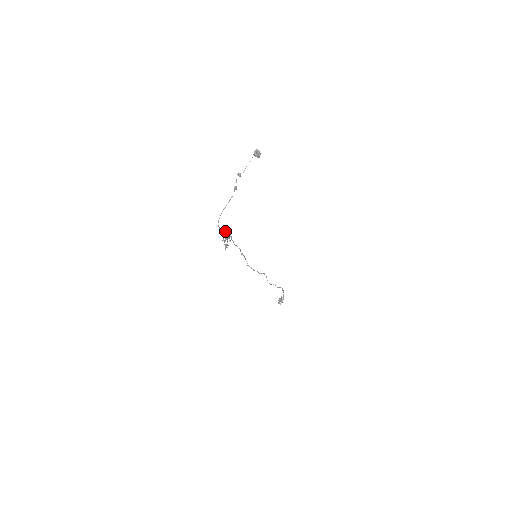
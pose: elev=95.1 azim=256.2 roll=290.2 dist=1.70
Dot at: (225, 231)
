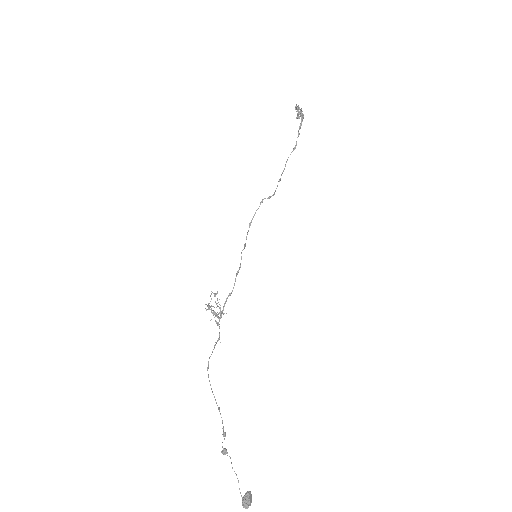
Dot at: occluded
